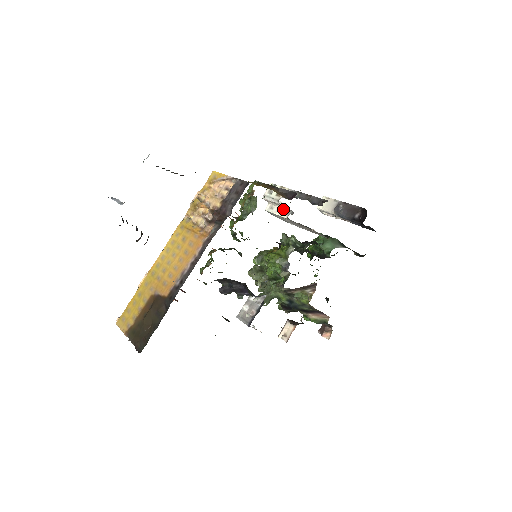
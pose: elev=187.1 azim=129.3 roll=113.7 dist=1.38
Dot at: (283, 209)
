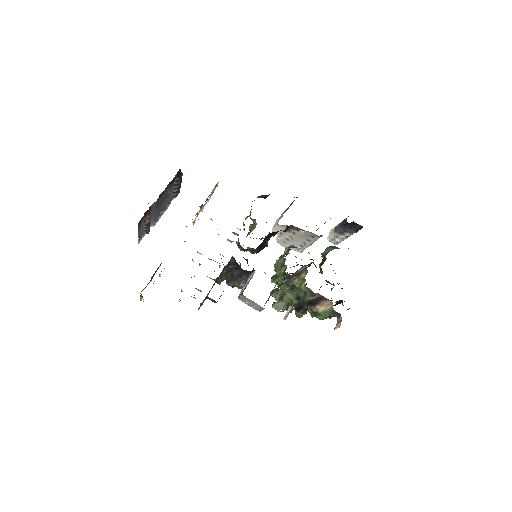
Dot at: occluded
